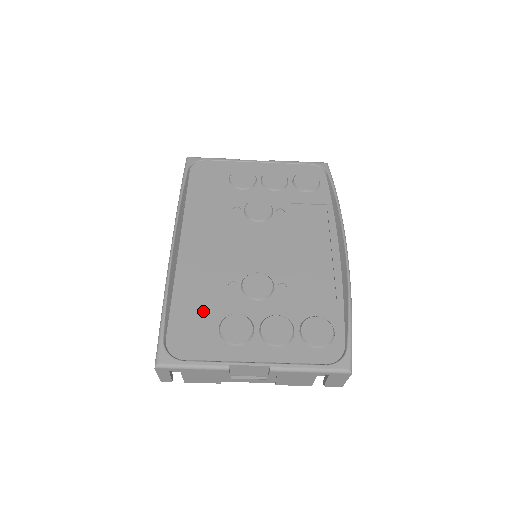
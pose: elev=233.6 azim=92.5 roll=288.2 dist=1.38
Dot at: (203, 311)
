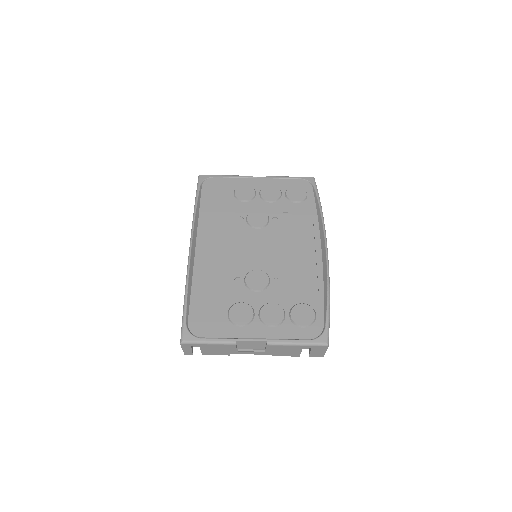
Dot at: (215, 300)
